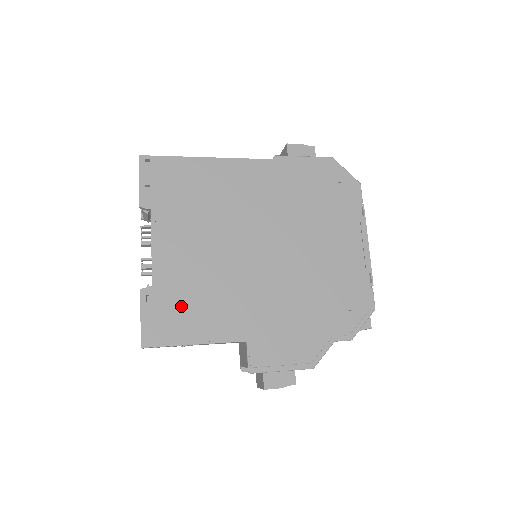
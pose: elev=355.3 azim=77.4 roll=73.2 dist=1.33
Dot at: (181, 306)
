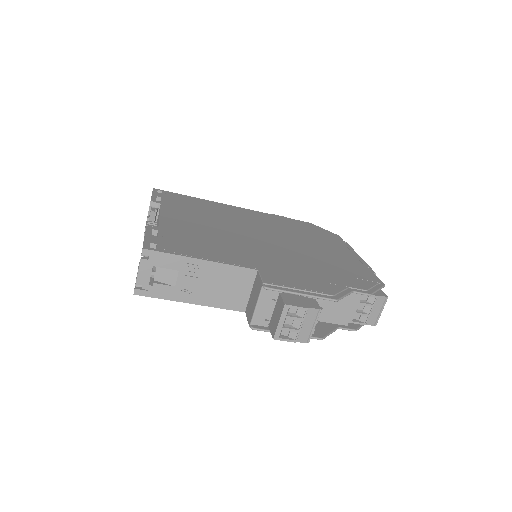
Dot at: (187, 241)
